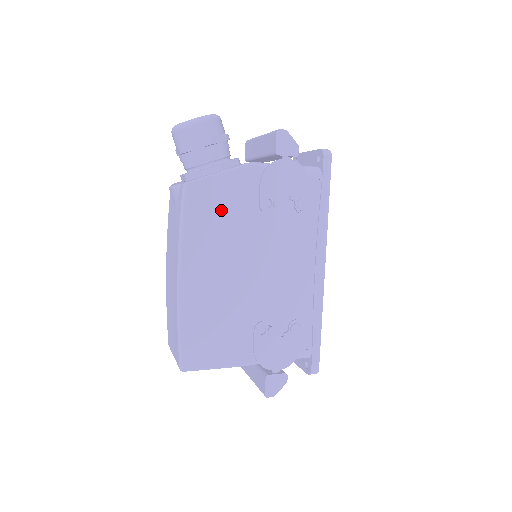
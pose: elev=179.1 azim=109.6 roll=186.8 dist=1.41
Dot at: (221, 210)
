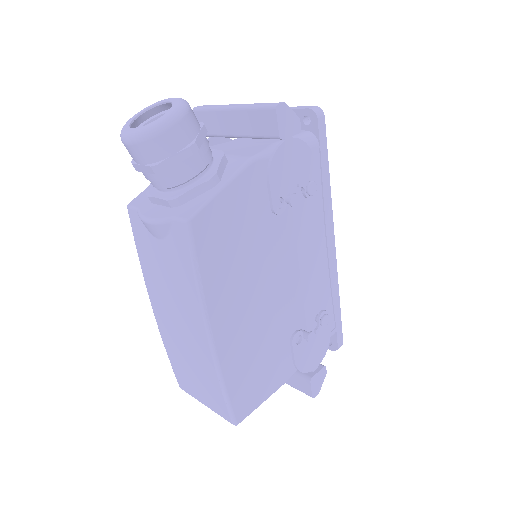
Dot at: (234, 234)
